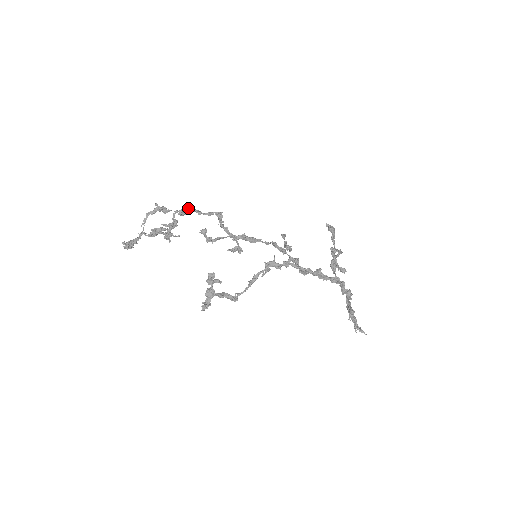
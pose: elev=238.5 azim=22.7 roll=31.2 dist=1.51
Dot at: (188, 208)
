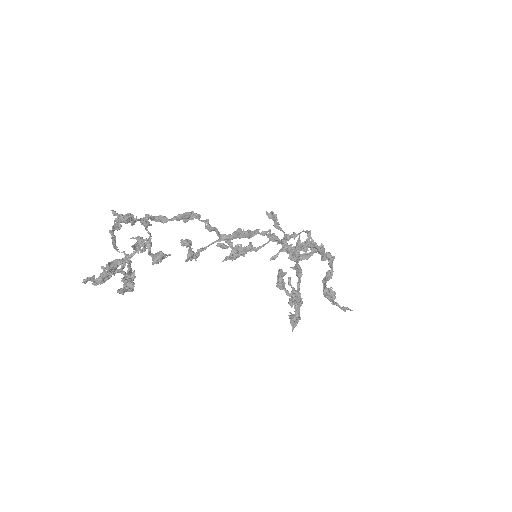
Dot at: (149, 215)
